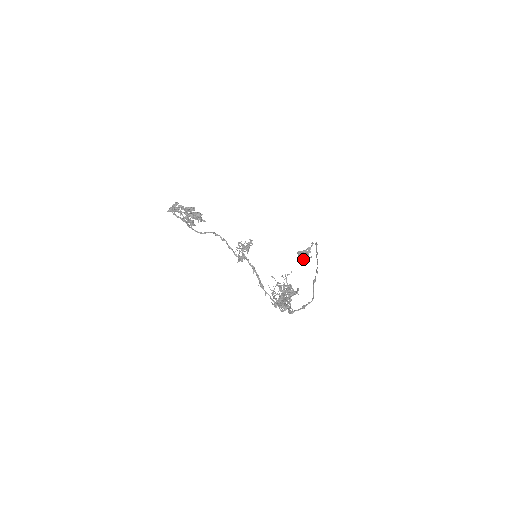
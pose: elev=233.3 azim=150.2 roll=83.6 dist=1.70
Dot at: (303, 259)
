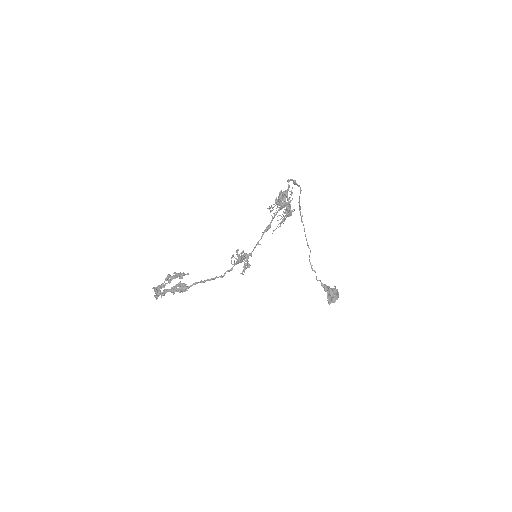
Dot at: (335, 296)
